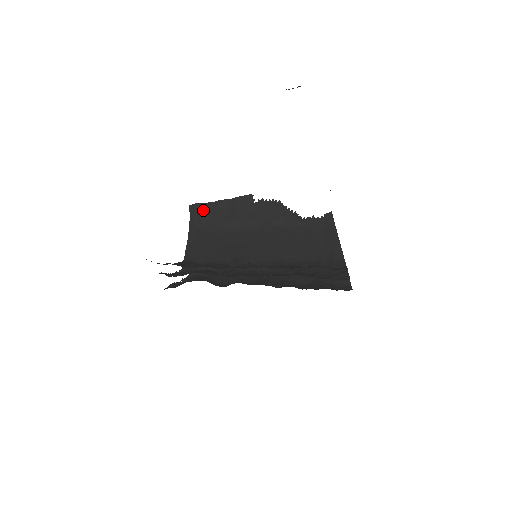
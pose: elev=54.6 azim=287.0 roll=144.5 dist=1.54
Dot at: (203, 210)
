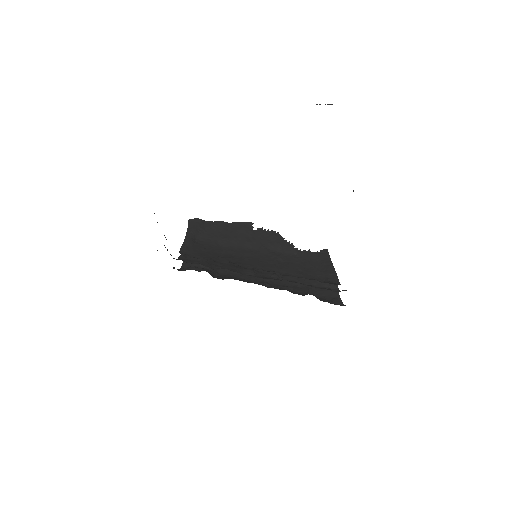
Dot at: (202, 225)
